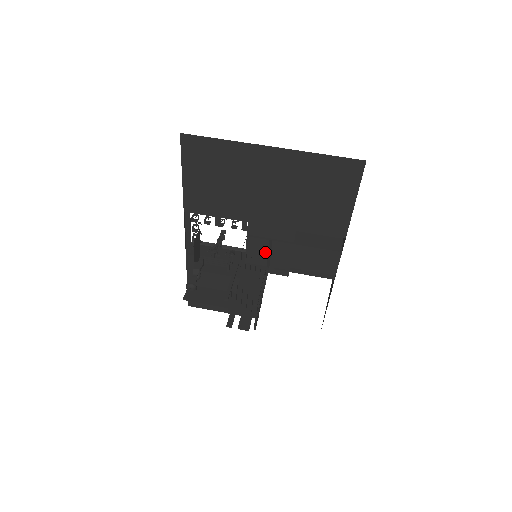
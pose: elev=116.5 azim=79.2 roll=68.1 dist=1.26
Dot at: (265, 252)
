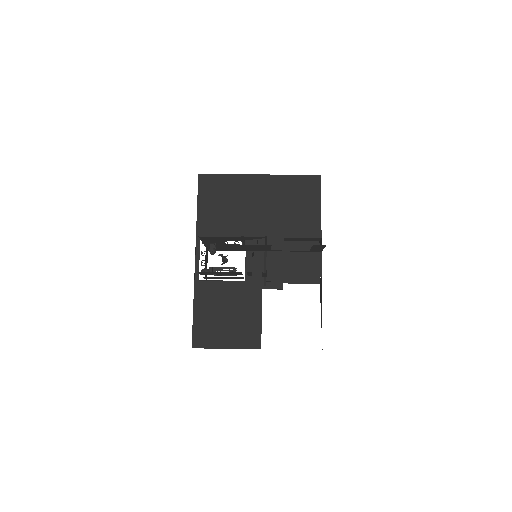
Dot at: (261, 266)
